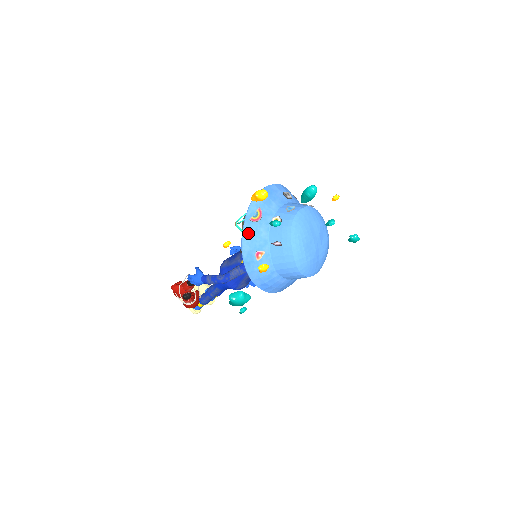
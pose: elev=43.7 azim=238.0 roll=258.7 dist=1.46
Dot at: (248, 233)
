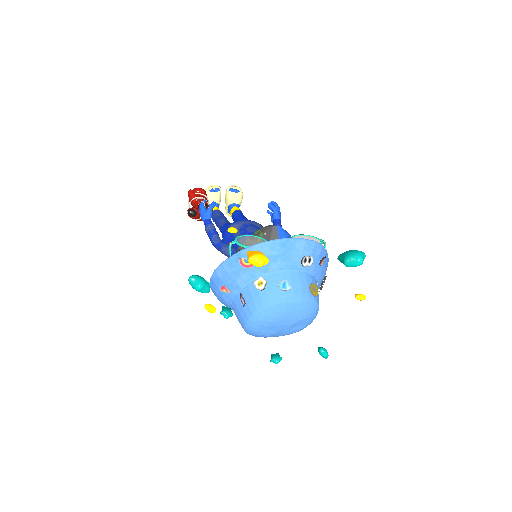
Dot at: (229, 266)
